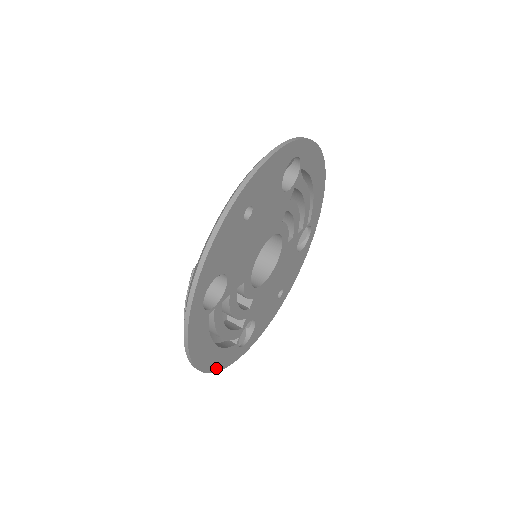
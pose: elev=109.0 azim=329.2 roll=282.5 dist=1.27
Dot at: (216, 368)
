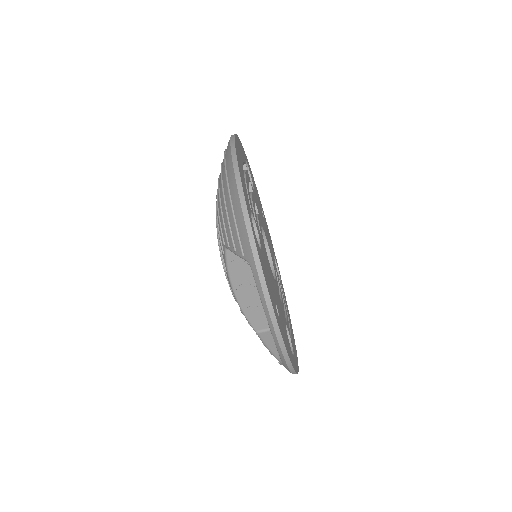
Dot at: occluded
